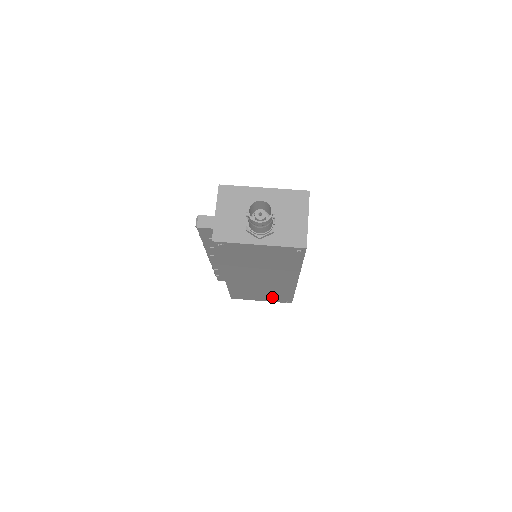
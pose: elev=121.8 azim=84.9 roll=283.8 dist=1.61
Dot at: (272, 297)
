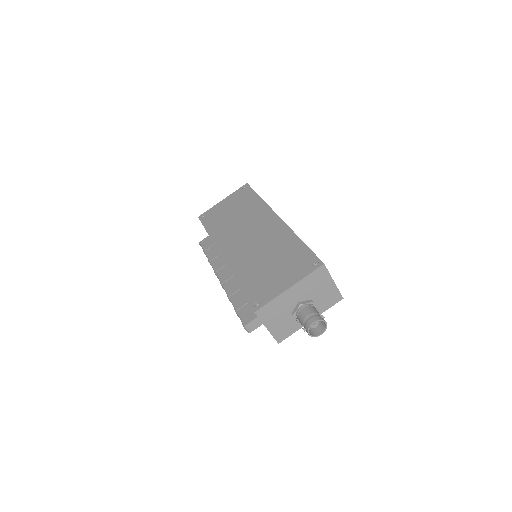
Dot at: occluded
